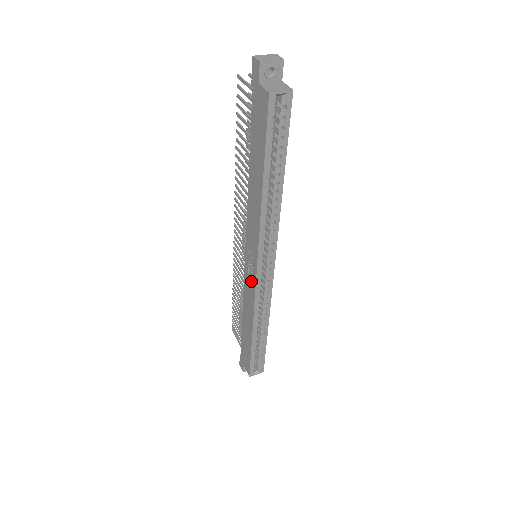
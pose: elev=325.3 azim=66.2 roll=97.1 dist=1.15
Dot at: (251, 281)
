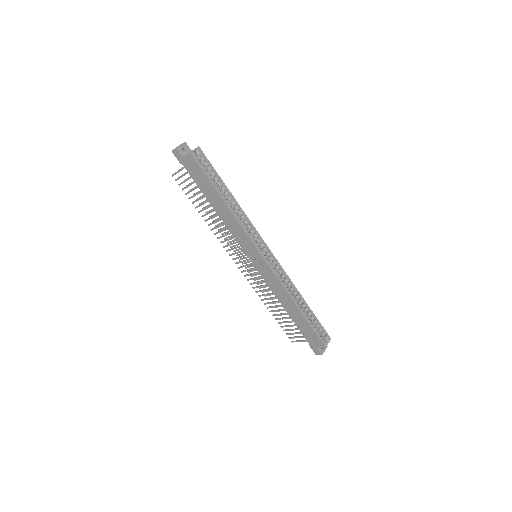
Dot at: (265, 269)
